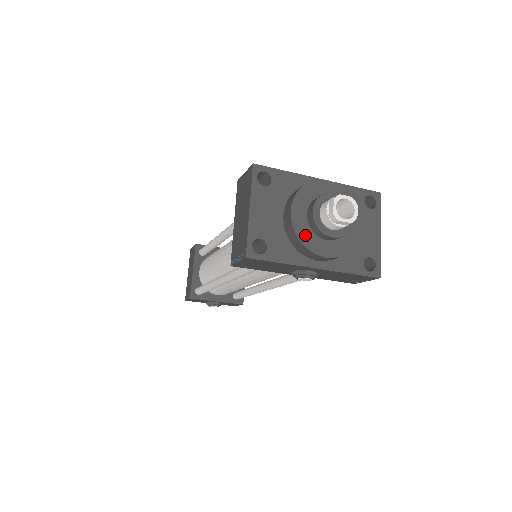
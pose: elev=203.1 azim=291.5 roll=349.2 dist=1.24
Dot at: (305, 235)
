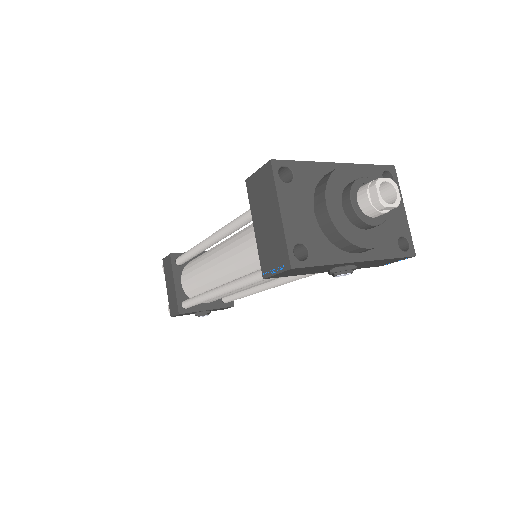
Dot at: (346, 229)
